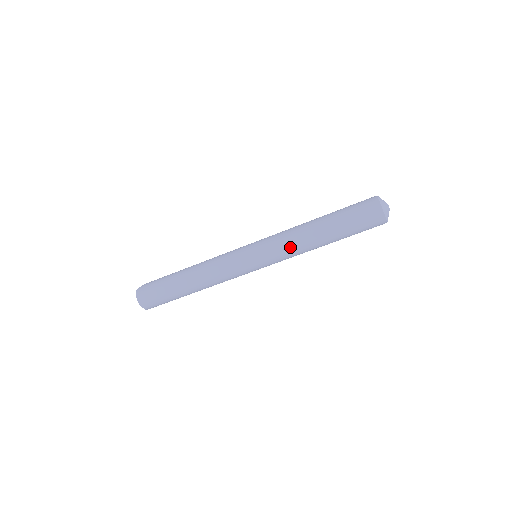
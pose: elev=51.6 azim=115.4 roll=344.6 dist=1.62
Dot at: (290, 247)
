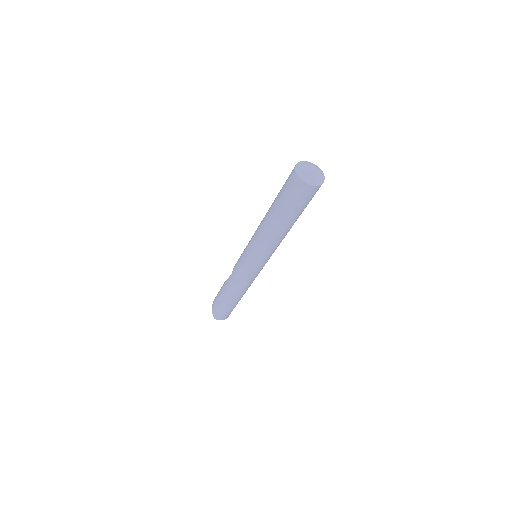
Dot at: (277, 246)
